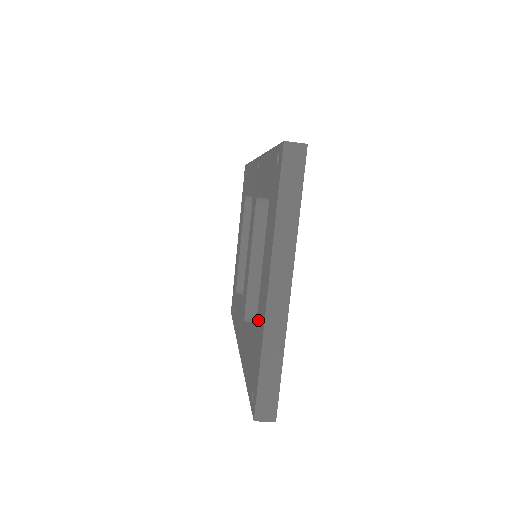
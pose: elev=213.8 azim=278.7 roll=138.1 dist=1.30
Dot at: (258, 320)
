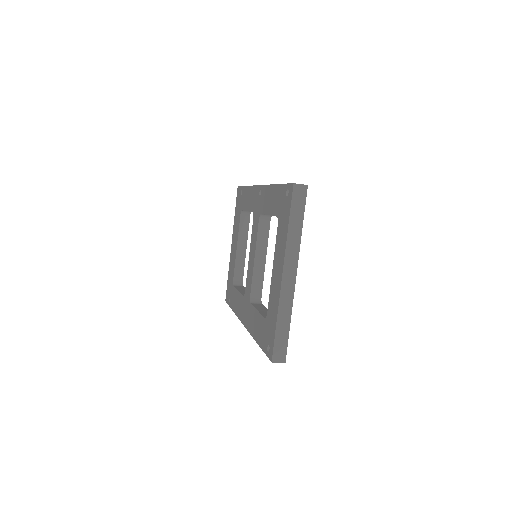
Dot at: (271, 298)
